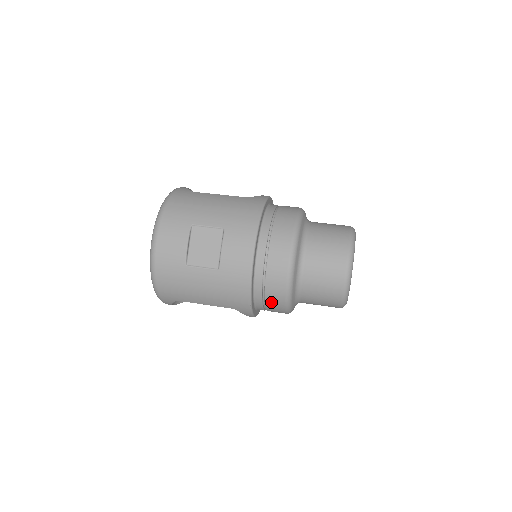
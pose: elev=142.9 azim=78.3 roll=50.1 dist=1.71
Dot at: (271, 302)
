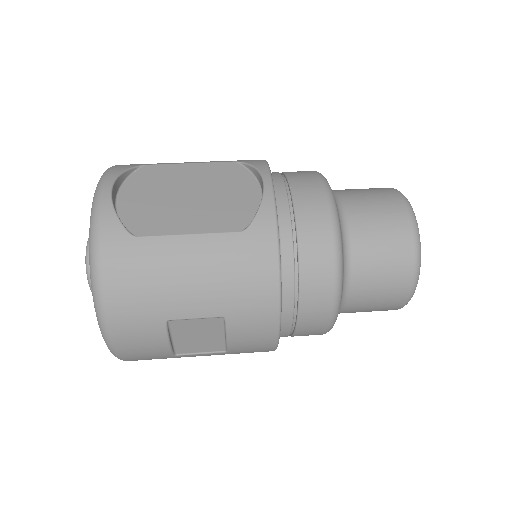
Dot at: occluded
